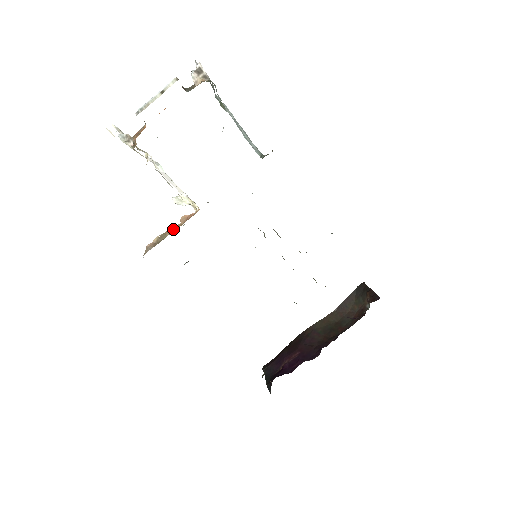
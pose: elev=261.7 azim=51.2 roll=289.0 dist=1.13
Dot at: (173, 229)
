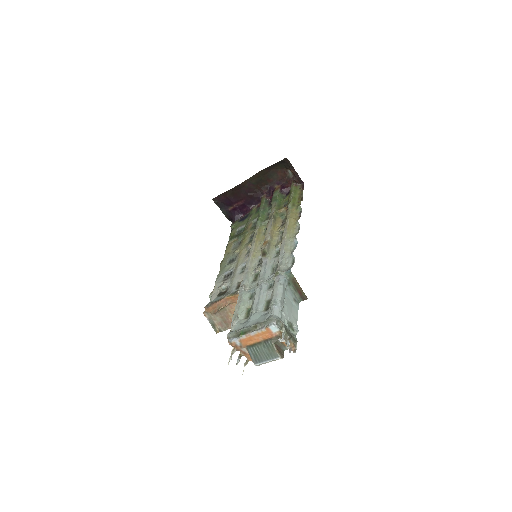
Dot at: (228, 305)
